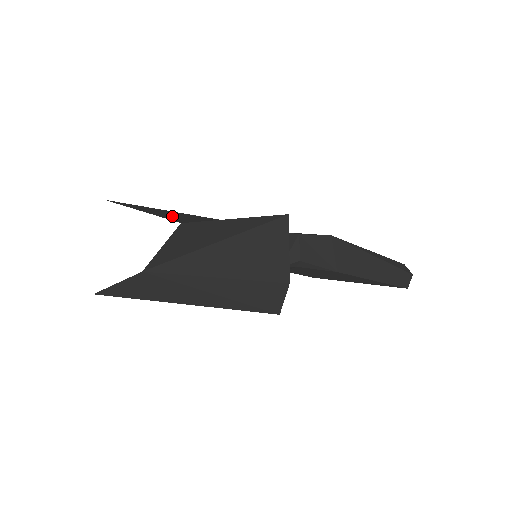
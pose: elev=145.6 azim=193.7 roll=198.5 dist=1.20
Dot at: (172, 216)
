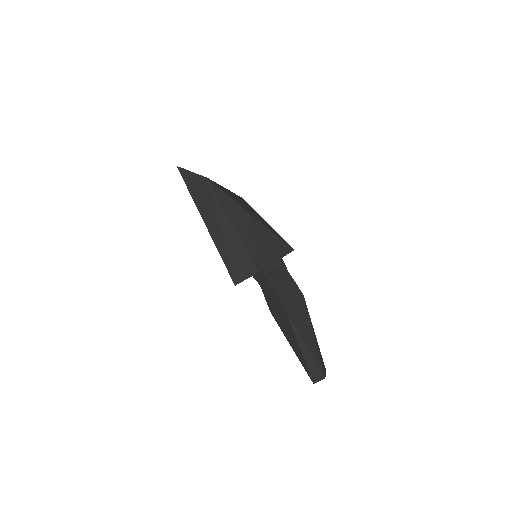
Dot at: occluded
